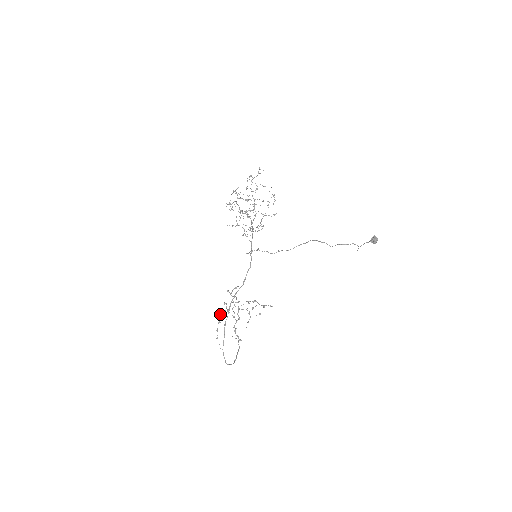
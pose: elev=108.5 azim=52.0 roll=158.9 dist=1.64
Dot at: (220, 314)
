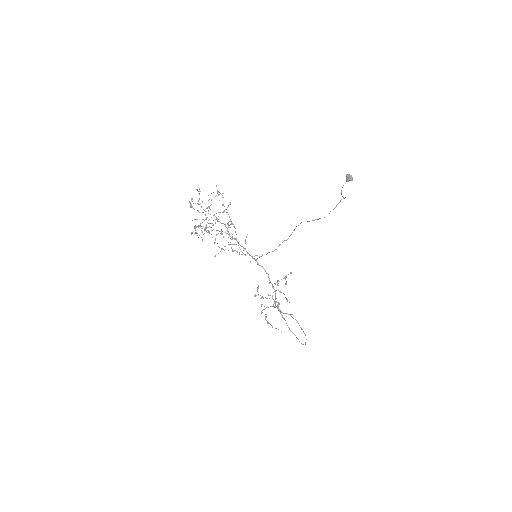
Dot at: occluded
